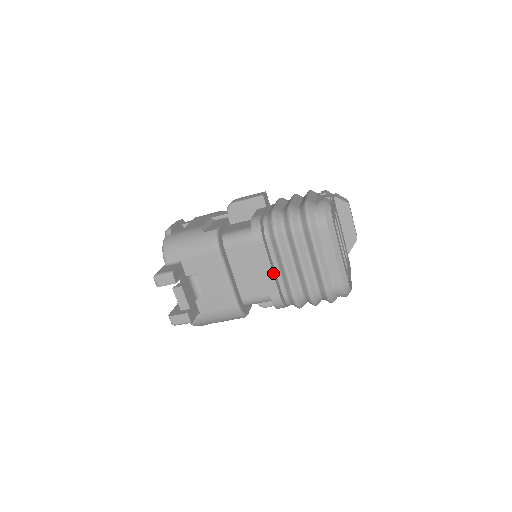
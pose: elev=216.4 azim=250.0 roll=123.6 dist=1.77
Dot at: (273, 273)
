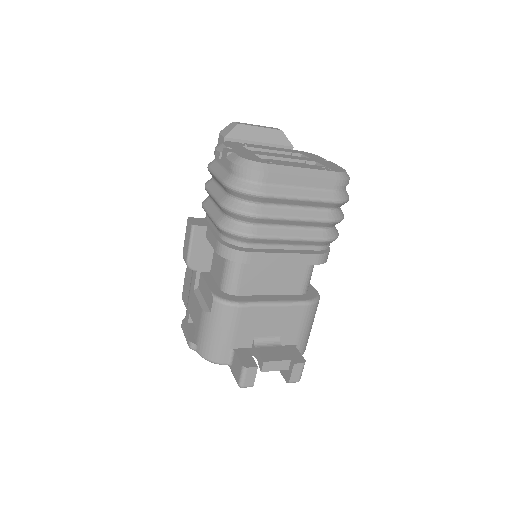
Dot at: (290, 253)
